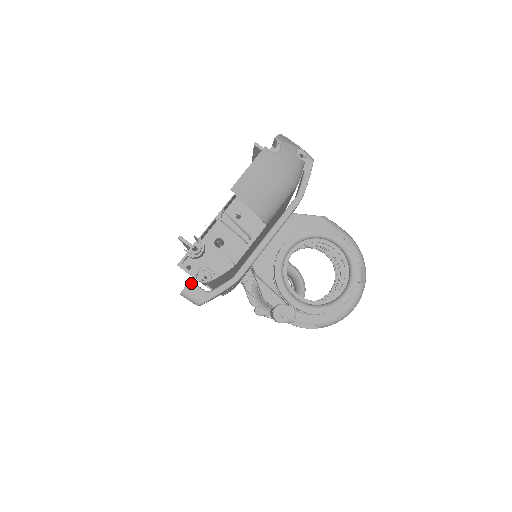
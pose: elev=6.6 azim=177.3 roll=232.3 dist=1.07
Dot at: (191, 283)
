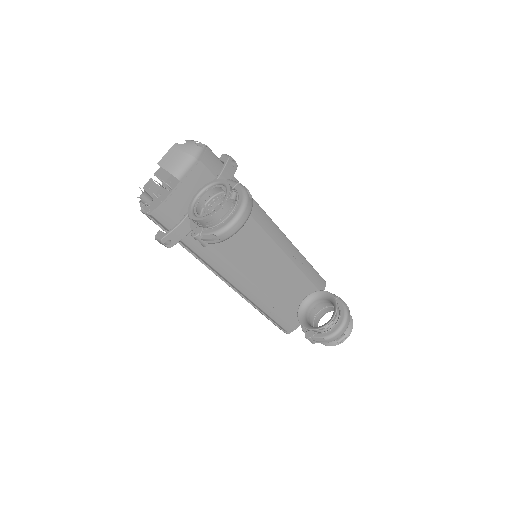
Dot at: (160, 231)
